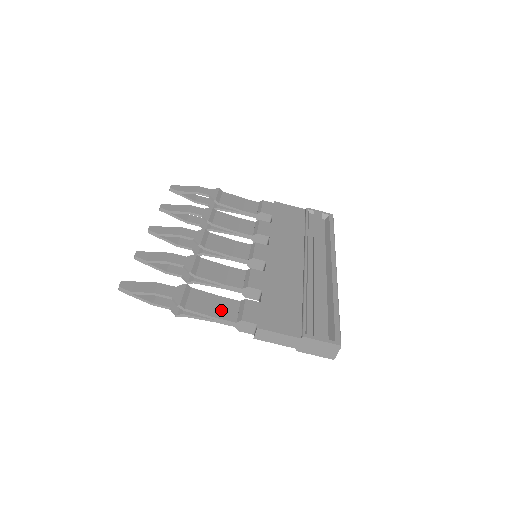
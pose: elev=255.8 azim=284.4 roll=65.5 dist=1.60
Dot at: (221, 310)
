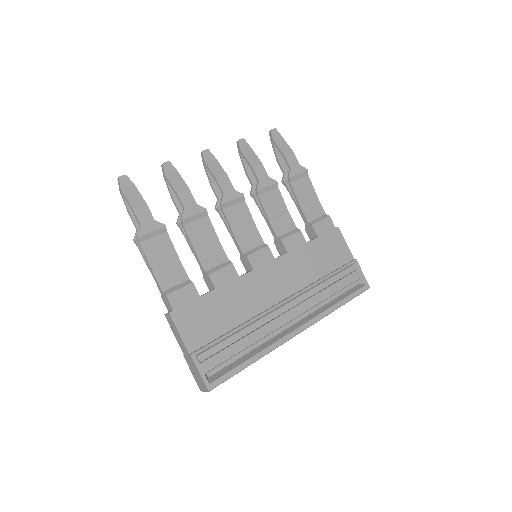
Dot at: (165, 271)
